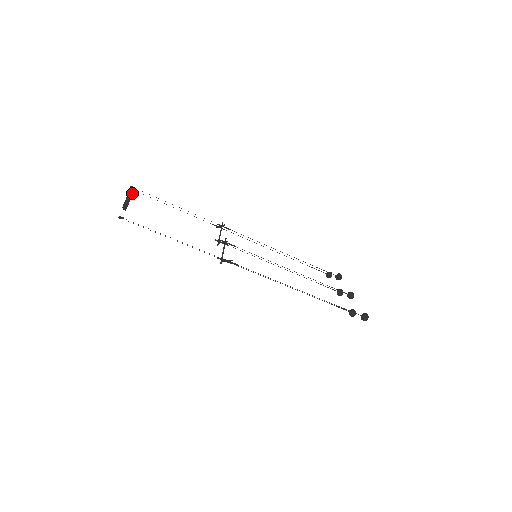
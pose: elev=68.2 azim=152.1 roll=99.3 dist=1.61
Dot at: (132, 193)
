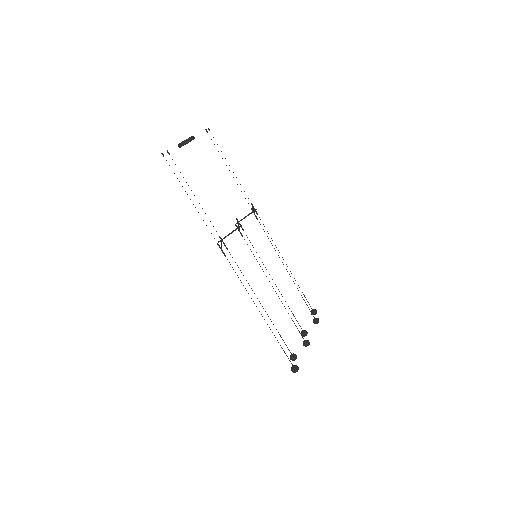
Dot at: (193, 139)
